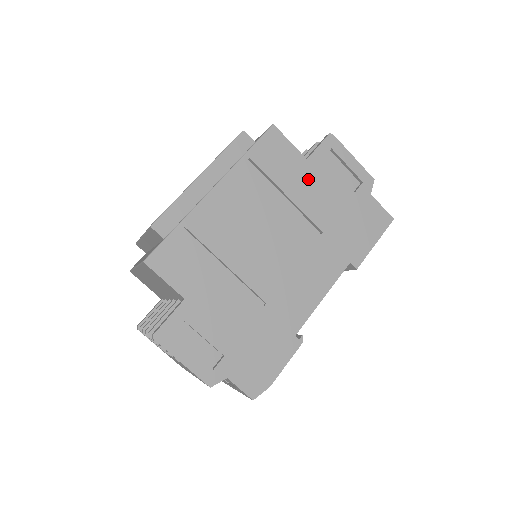
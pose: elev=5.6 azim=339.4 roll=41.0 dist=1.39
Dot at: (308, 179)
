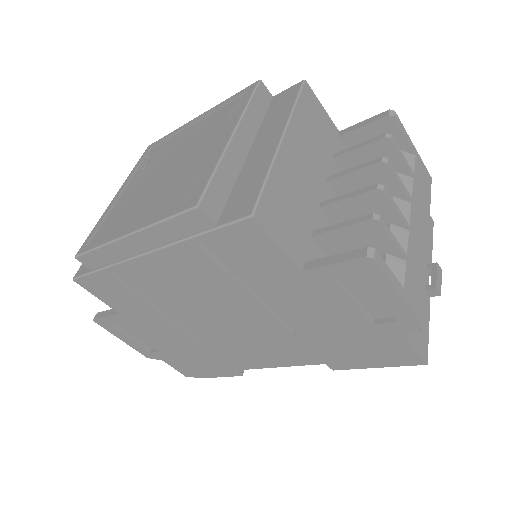
Dot at: (295, 289)
